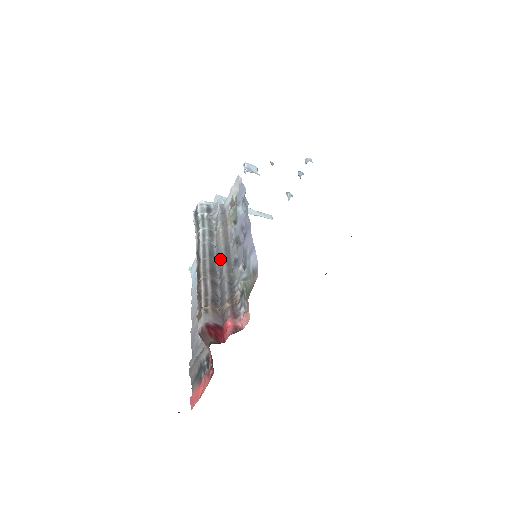
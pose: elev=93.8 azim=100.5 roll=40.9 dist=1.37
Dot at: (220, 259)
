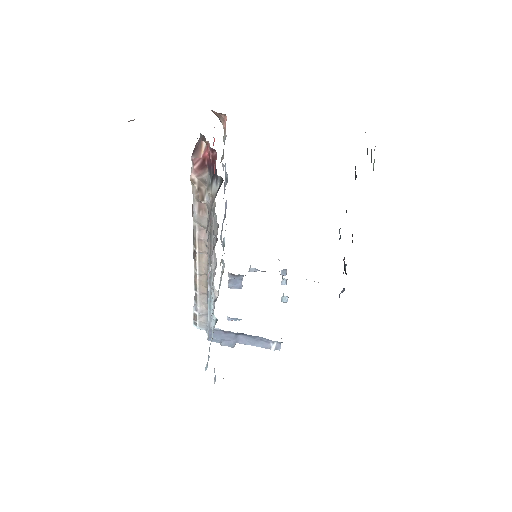
Dot at: occluded
